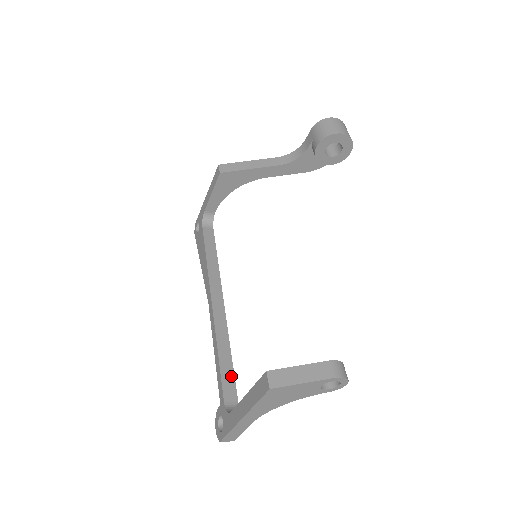
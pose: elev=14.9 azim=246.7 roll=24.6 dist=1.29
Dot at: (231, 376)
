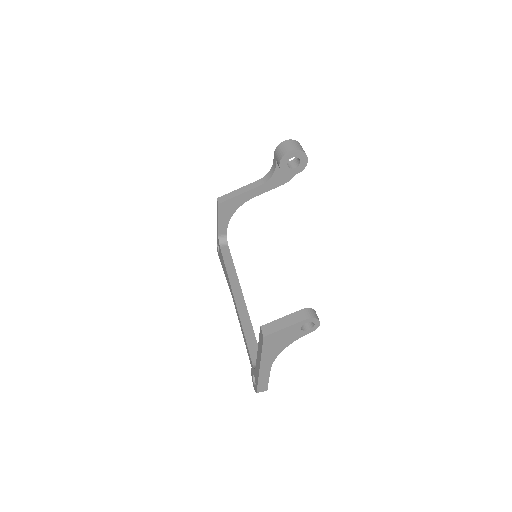
Dot at: (255, 345)
